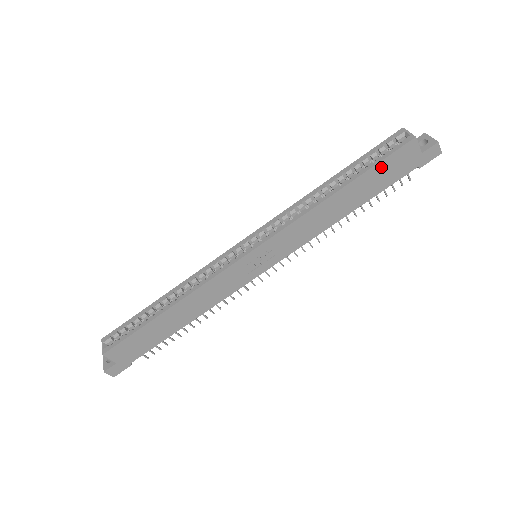
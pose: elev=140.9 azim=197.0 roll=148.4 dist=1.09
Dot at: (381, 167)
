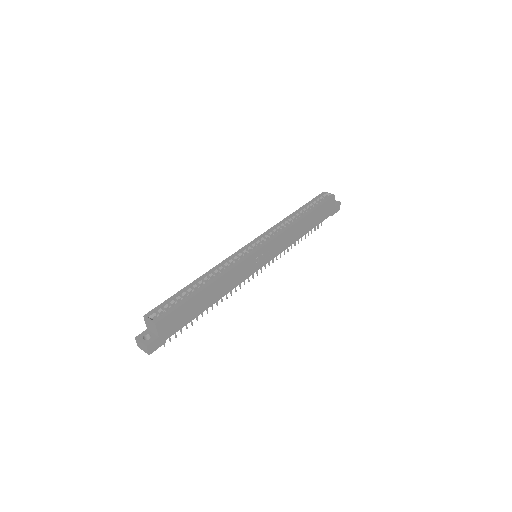
Dot at: (321, 208)
